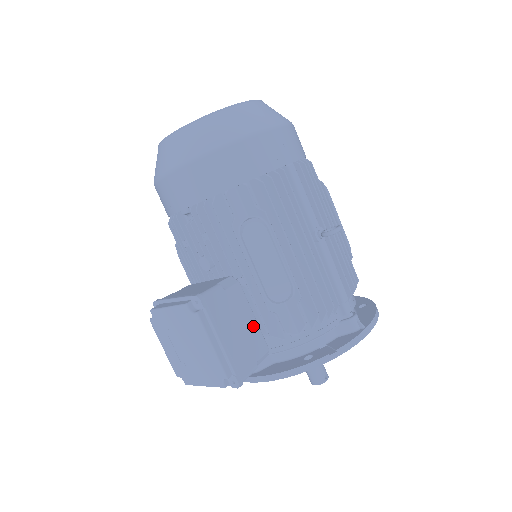
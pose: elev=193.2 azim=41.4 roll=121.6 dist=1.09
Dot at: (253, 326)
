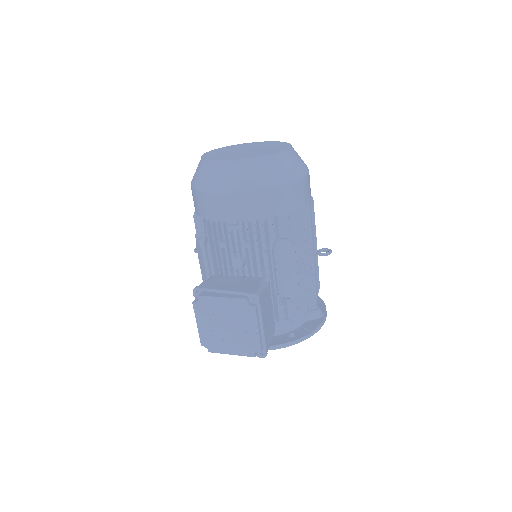
Dot at: (272, 314)
